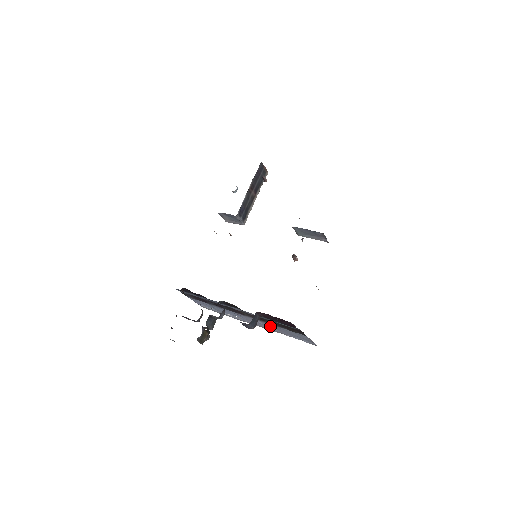
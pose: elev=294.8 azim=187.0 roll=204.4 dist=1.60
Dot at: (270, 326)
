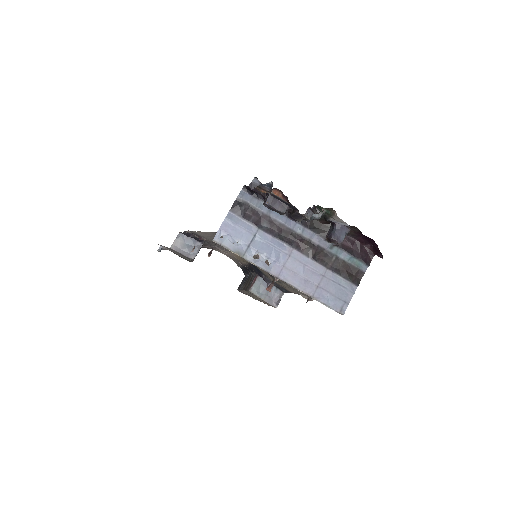
Dot at: (313, 275)
